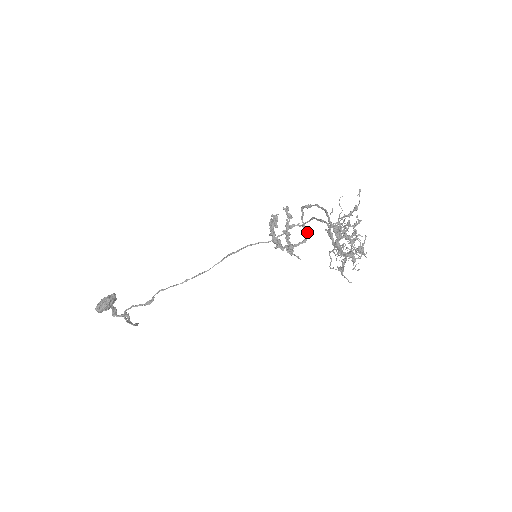
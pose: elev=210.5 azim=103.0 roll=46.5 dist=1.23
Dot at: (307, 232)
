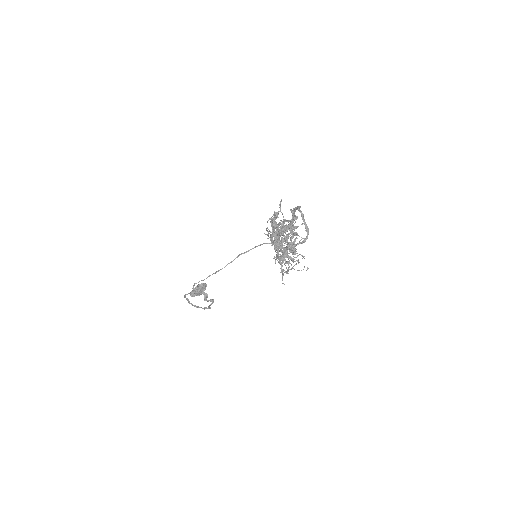
Dot at: (308, 232)
